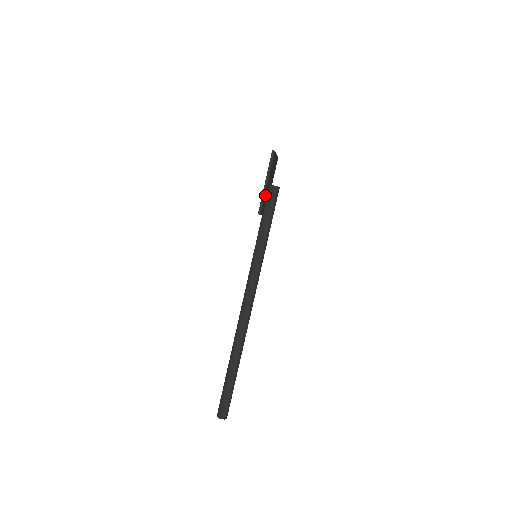
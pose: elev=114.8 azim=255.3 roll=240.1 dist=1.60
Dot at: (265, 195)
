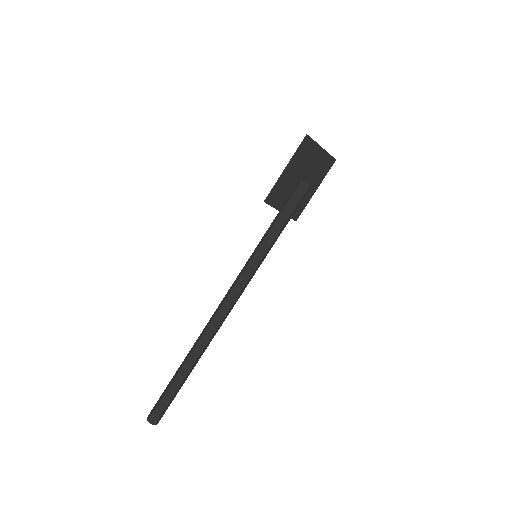
Dot at: (283, 185)
